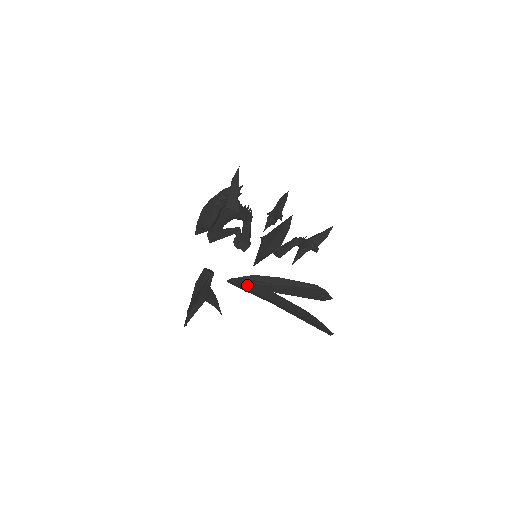
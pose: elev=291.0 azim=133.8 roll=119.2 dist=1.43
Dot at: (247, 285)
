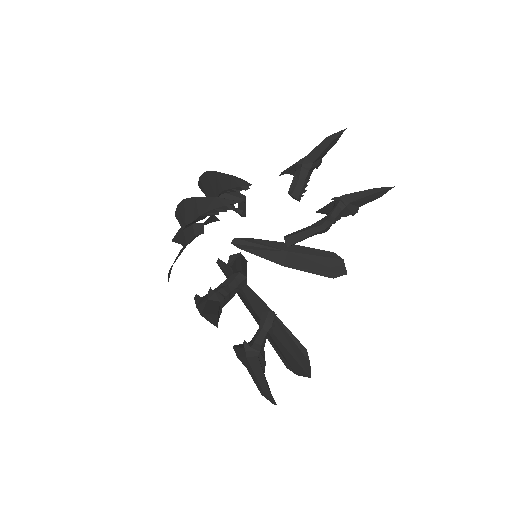
Dot at: occluded
